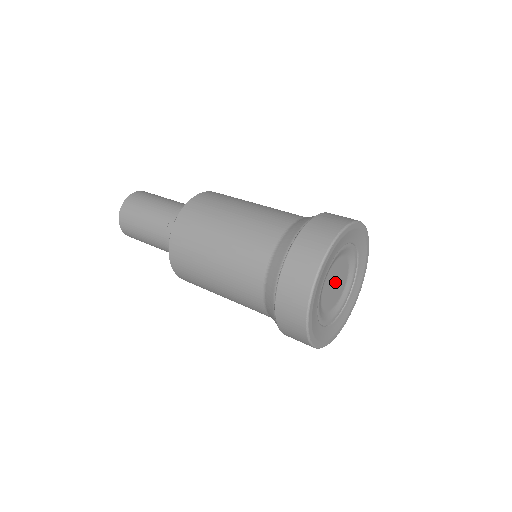
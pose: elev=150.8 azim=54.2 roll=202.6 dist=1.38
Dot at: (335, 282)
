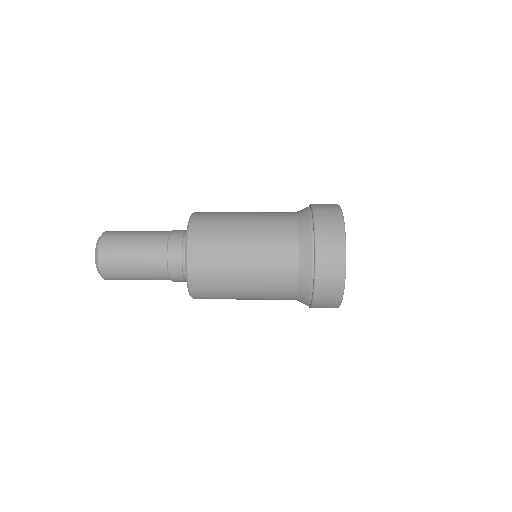
Dot at: occluded
